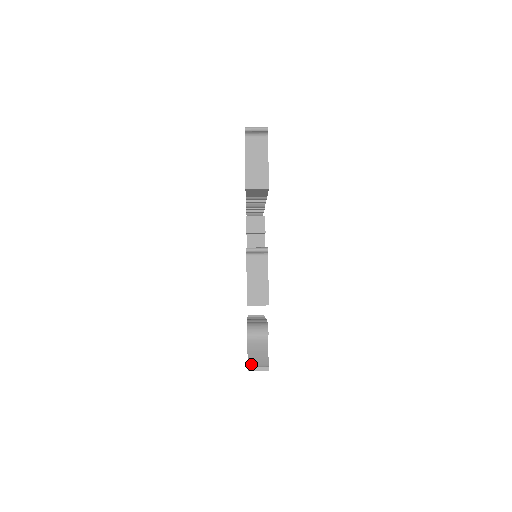
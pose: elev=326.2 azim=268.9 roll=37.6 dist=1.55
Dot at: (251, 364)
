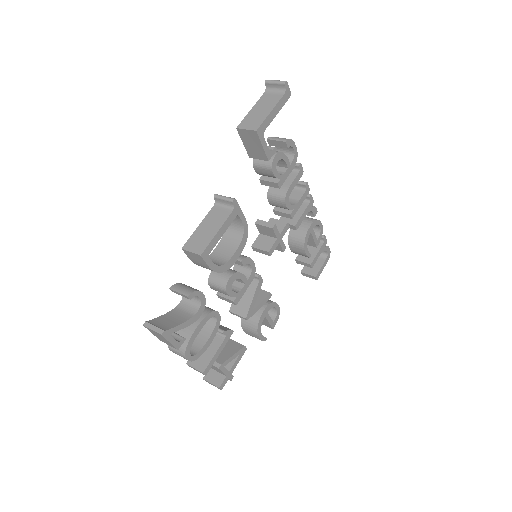
Dot at: (152, 321)
